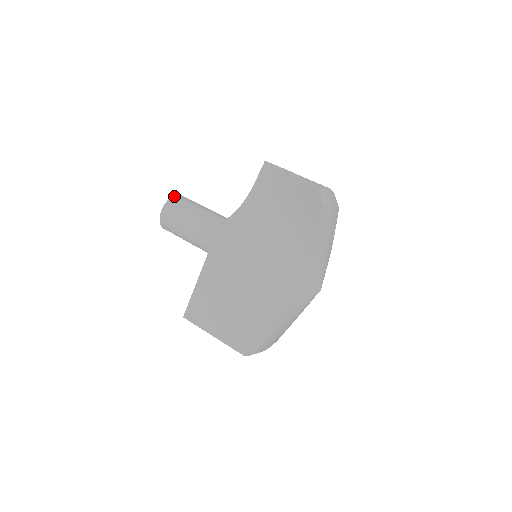
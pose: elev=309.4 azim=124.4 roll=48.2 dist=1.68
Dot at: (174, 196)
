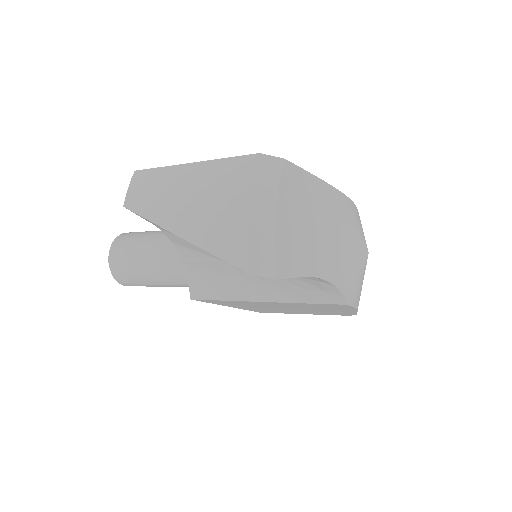
Dot at: occluded
